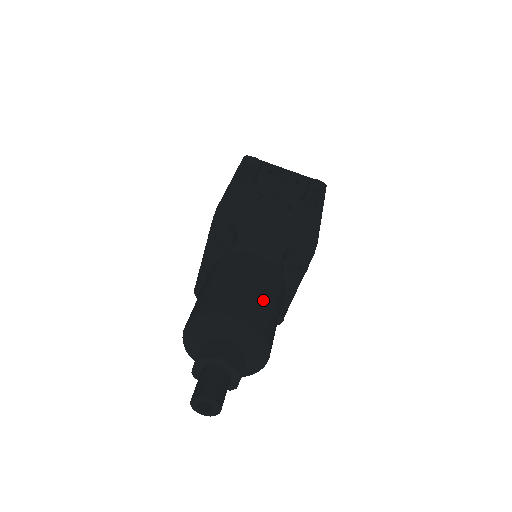
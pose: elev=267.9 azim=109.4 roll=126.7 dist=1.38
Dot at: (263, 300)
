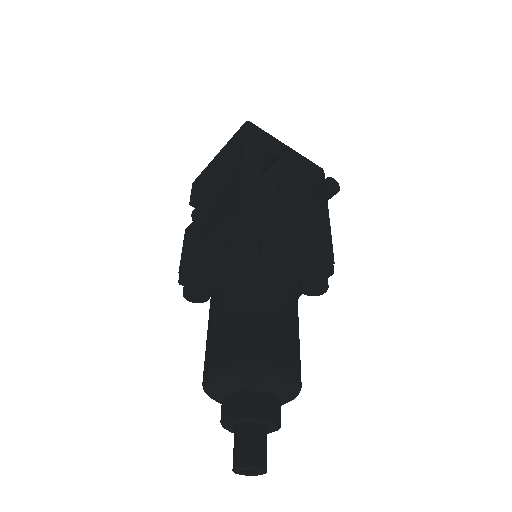
Dot at: (296, 339)
